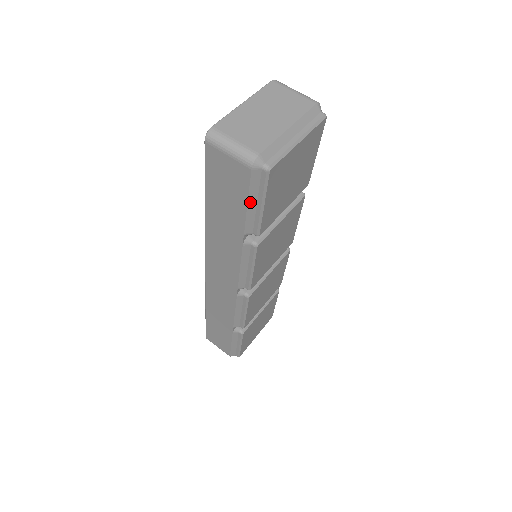
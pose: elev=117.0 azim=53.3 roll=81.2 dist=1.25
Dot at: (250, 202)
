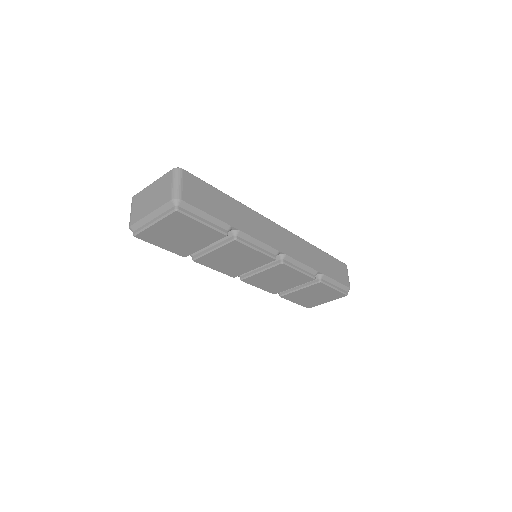
Dot at: occluded
